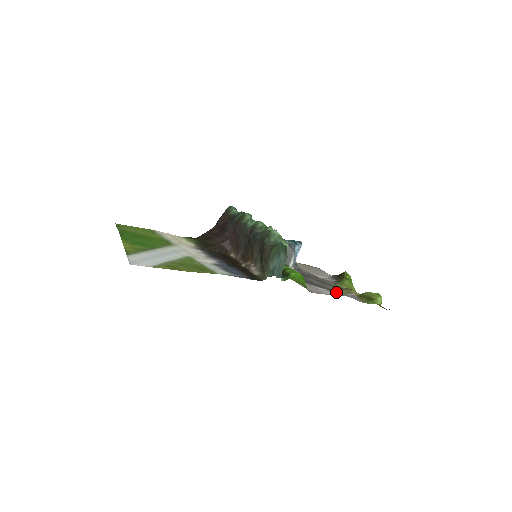
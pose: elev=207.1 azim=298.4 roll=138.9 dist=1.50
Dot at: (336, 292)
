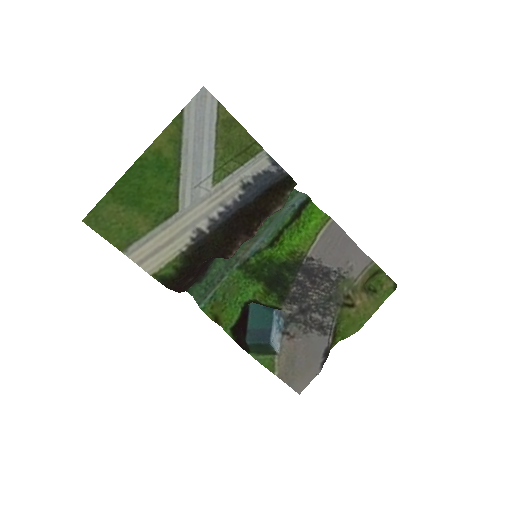
Dot at: (346, 276)
